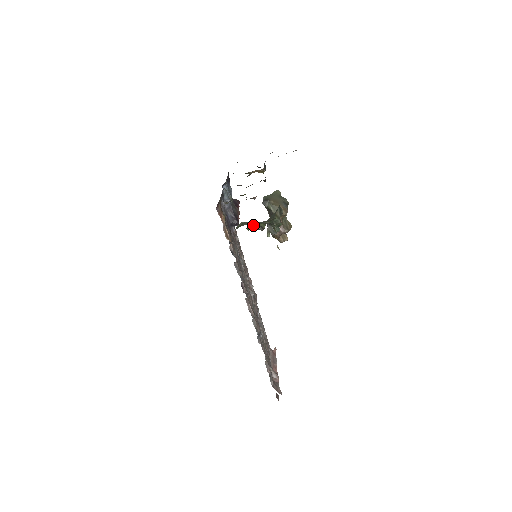
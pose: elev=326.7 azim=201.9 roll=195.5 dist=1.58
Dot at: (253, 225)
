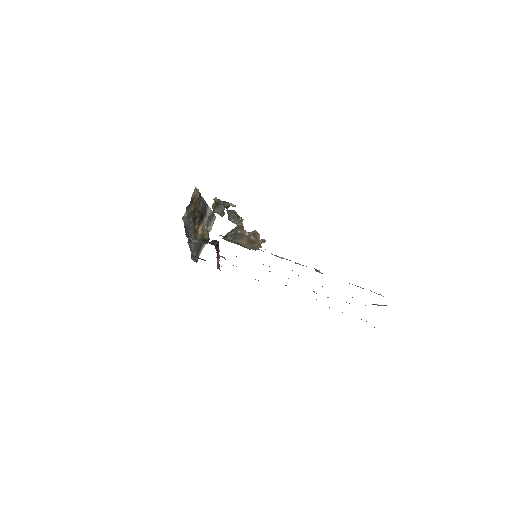
Dot at: (216, 210)
